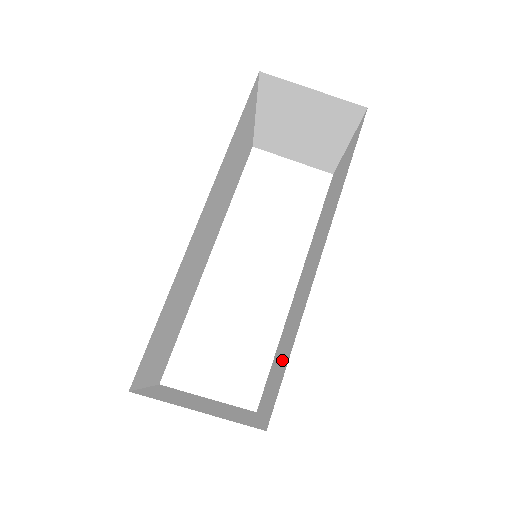
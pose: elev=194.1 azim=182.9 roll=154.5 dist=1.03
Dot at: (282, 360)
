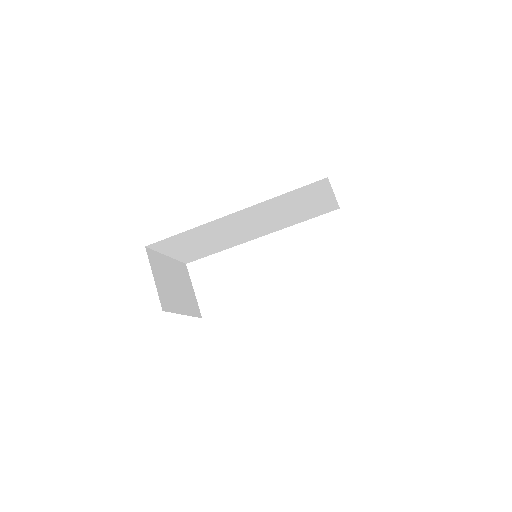
Dot at: occluded
